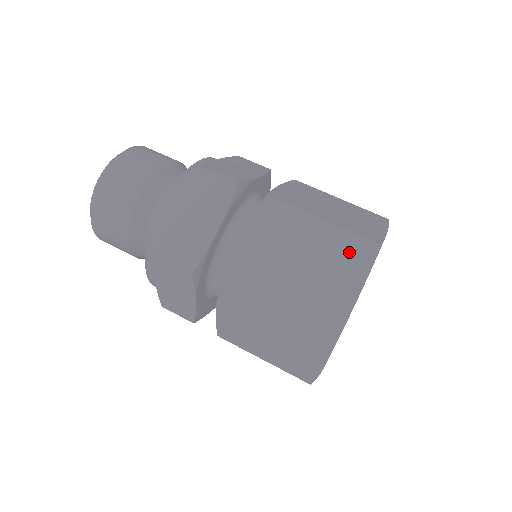
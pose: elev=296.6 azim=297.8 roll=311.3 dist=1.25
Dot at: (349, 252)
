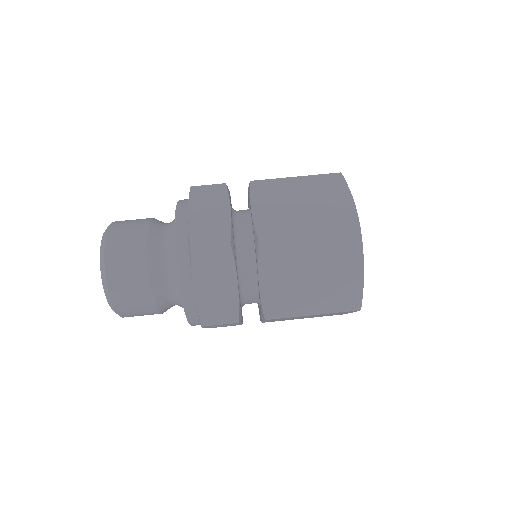
Dot at: (327, 183)
